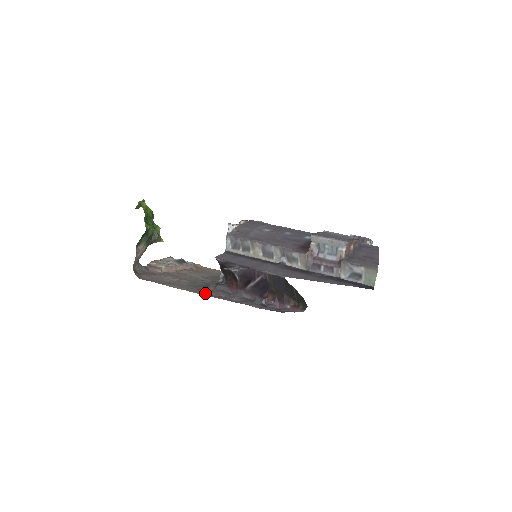
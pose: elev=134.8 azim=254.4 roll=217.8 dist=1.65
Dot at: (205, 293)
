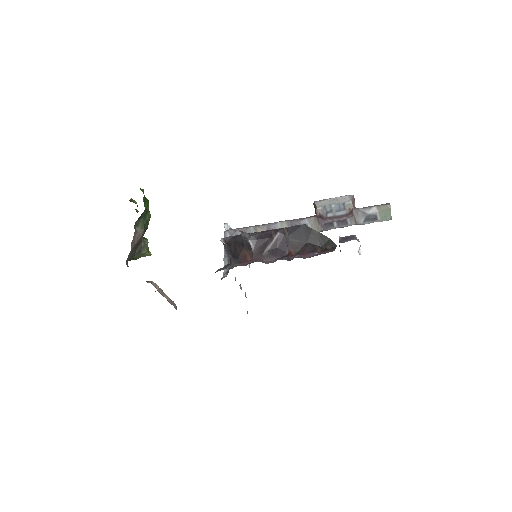
Dot at: occluded
